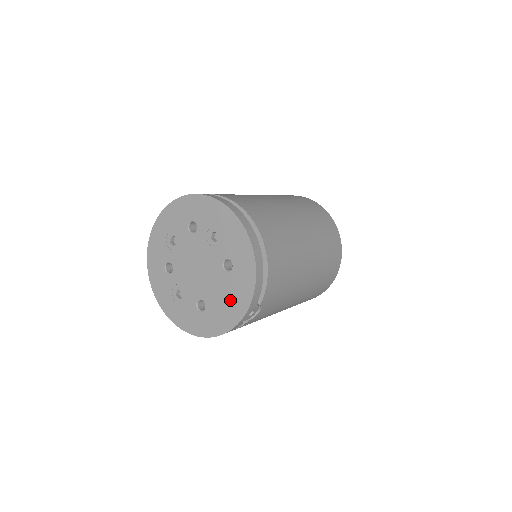
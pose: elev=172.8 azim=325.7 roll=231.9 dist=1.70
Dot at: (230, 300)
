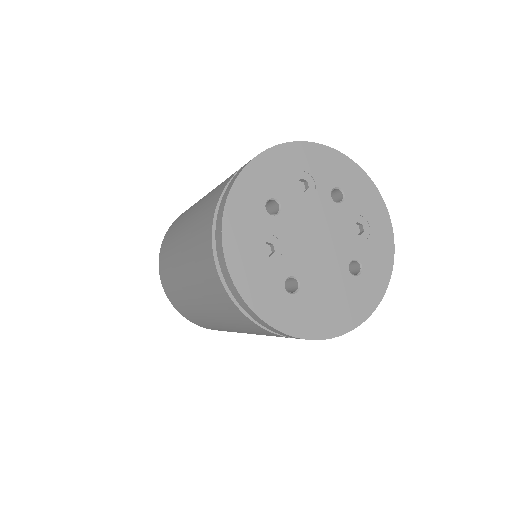
Dot at: (337, 306)
